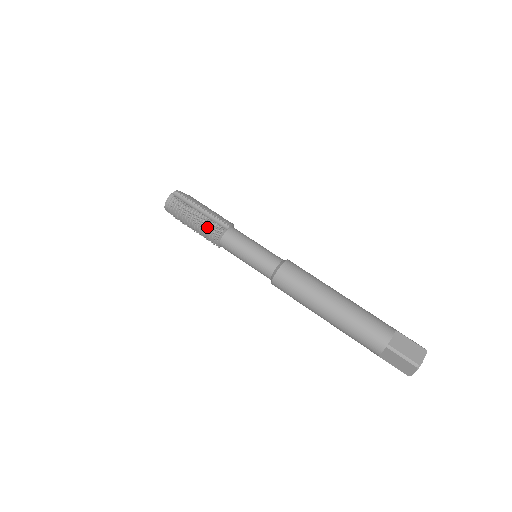
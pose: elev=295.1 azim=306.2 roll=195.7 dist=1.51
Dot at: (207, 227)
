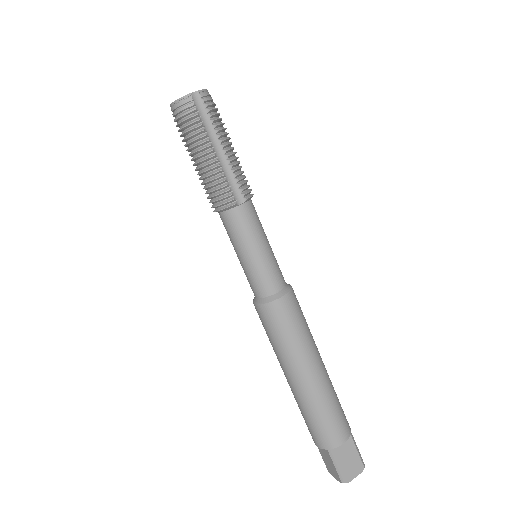
Dot at: (214, 184)
